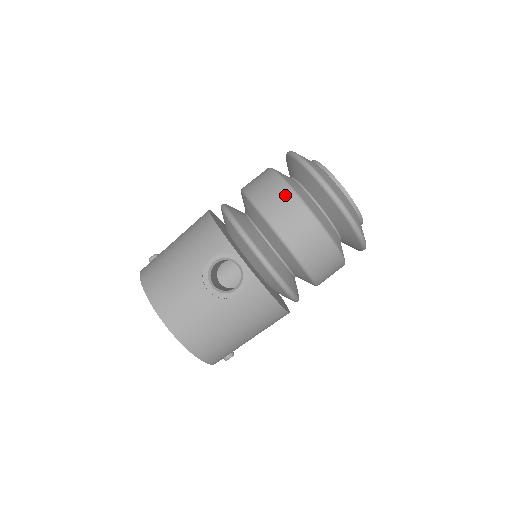
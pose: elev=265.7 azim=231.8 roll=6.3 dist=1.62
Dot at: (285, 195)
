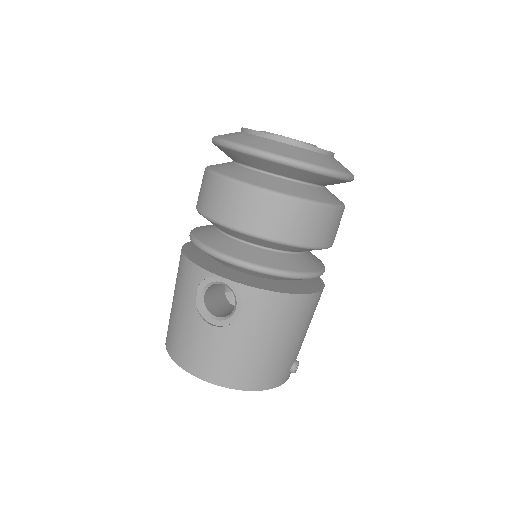
Dot at: (220, 187)
